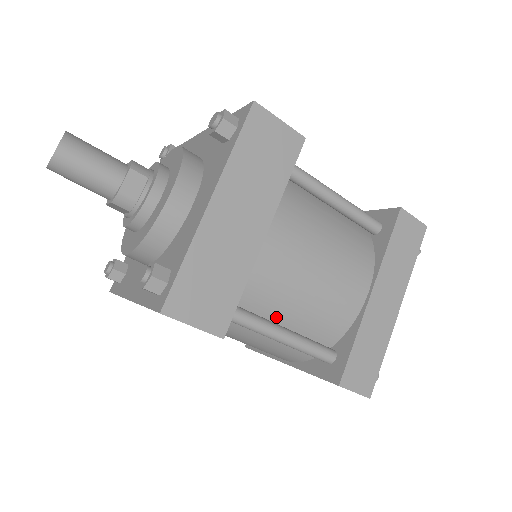
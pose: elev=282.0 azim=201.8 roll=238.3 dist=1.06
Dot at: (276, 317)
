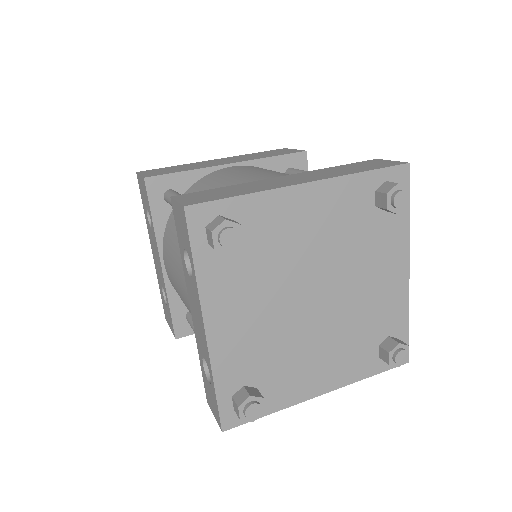
Dot at: occluded
